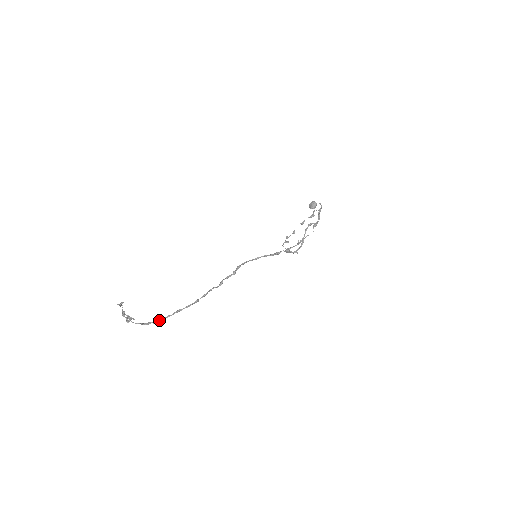
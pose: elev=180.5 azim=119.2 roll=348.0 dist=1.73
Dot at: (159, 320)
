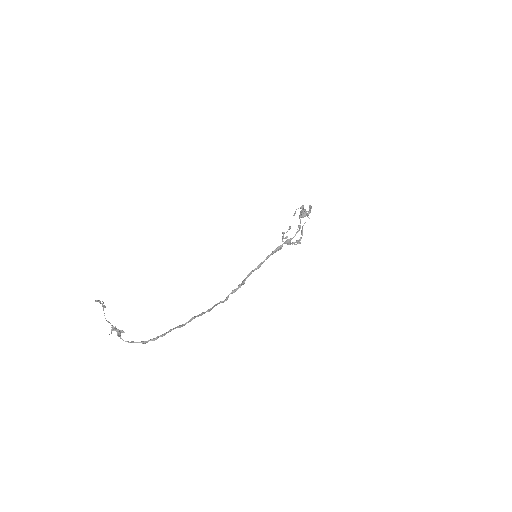
Dot at: (158, 336)
